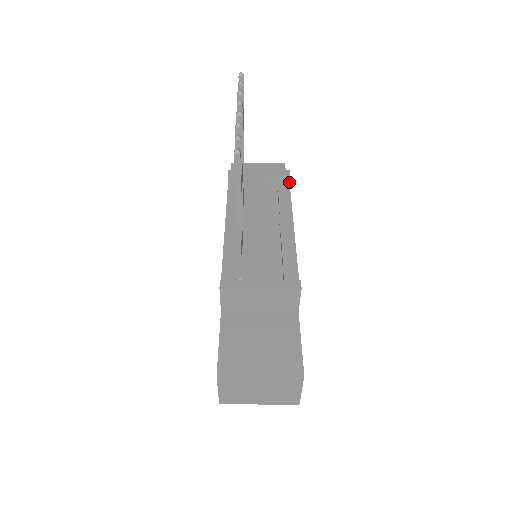
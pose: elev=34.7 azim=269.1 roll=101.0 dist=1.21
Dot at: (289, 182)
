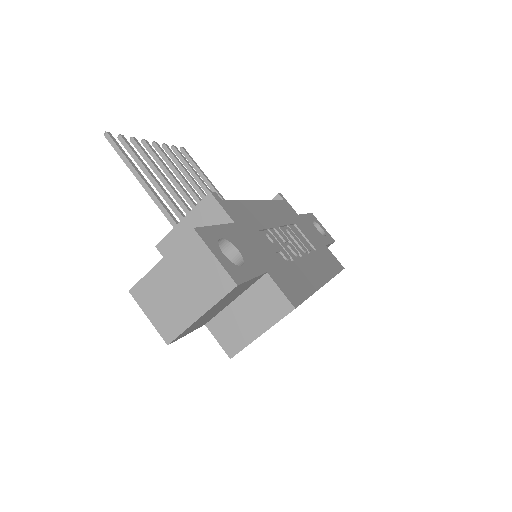
Dot at: (283, 200)
